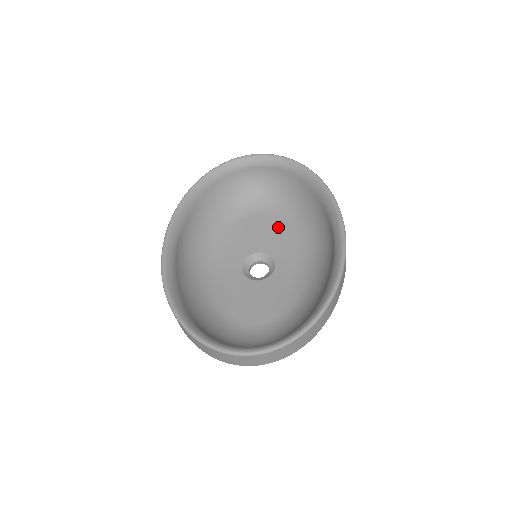
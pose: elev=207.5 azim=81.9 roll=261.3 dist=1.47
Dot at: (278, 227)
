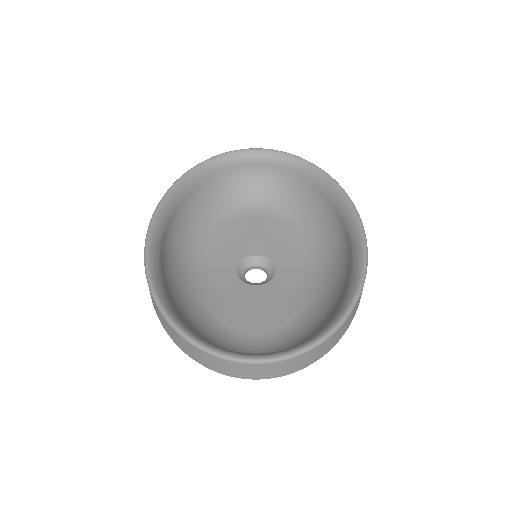
Dot at: (278, 230)
